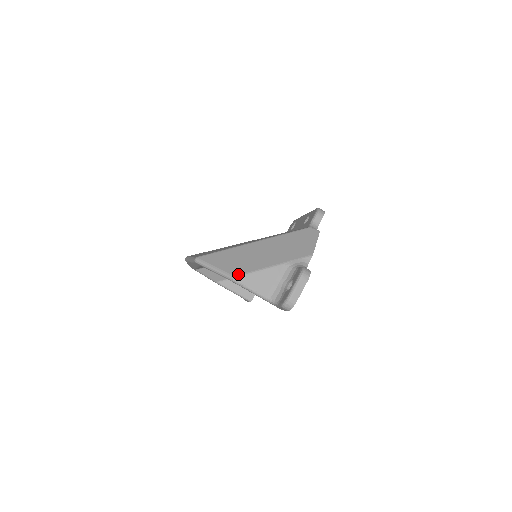
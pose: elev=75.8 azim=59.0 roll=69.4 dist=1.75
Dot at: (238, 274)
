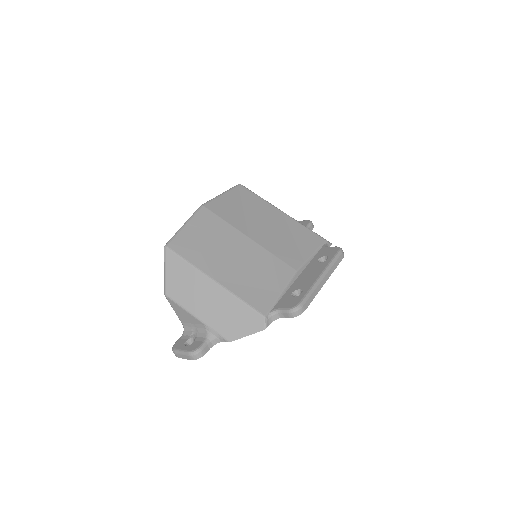
Dot at: (170, 296)
